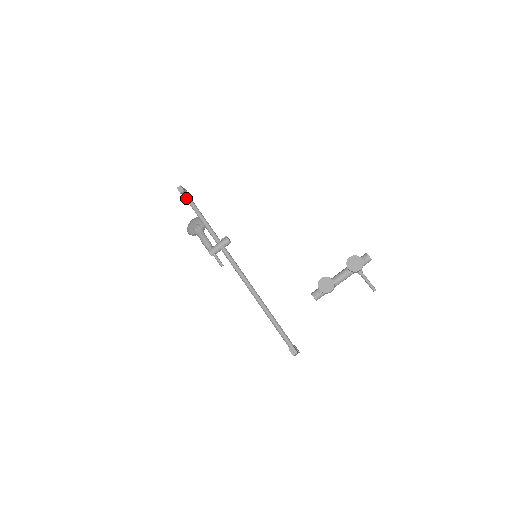
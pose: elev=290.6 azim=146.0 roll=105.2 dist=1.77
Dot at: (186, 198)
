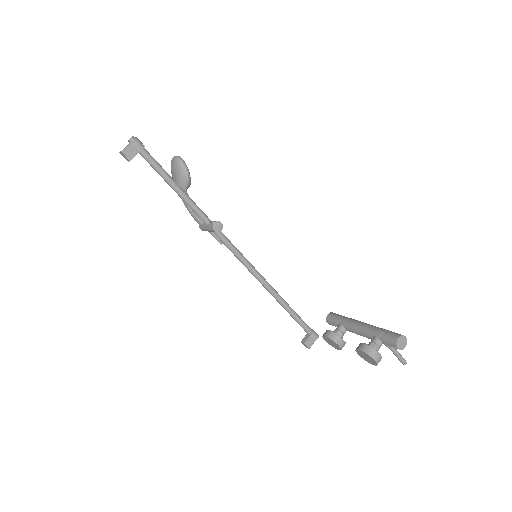
Dot at: occluded
